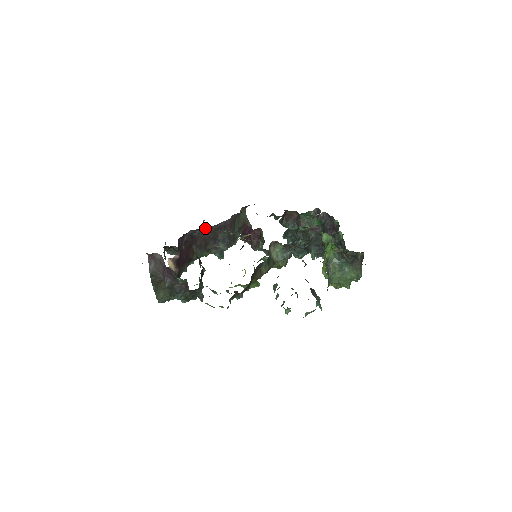
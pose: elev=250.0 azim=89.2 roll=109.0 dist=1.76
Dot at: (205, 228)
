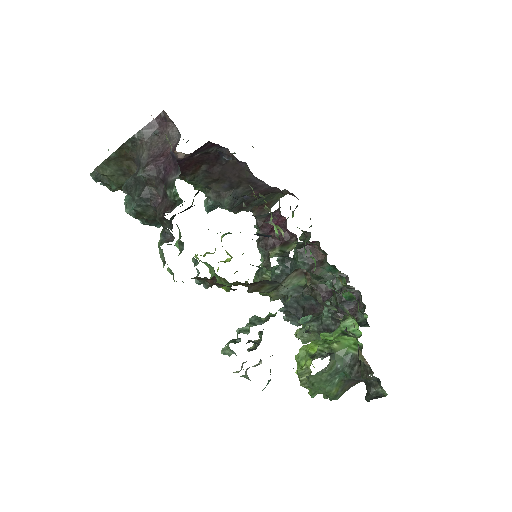
Dot at: (241, 165)
